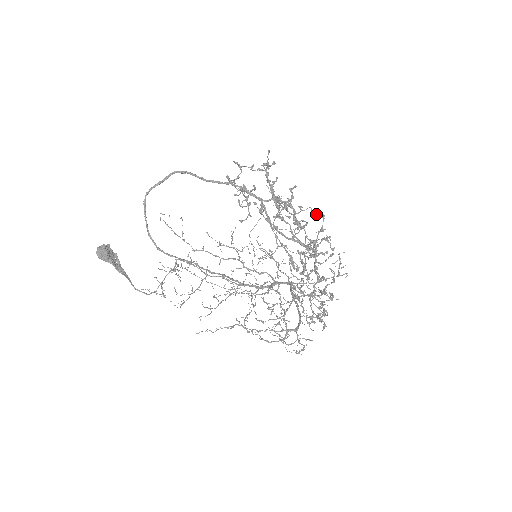
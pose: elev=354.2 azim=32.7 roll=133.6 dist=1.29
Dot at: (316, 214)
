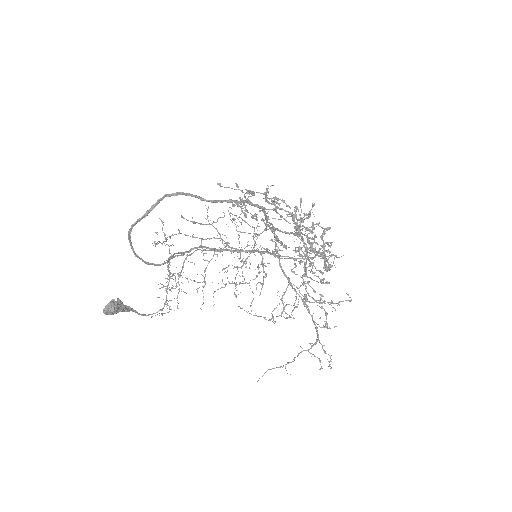
Dot at: (324, 228)
